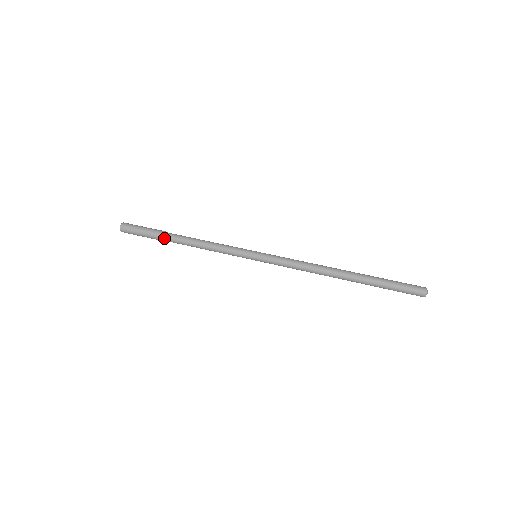
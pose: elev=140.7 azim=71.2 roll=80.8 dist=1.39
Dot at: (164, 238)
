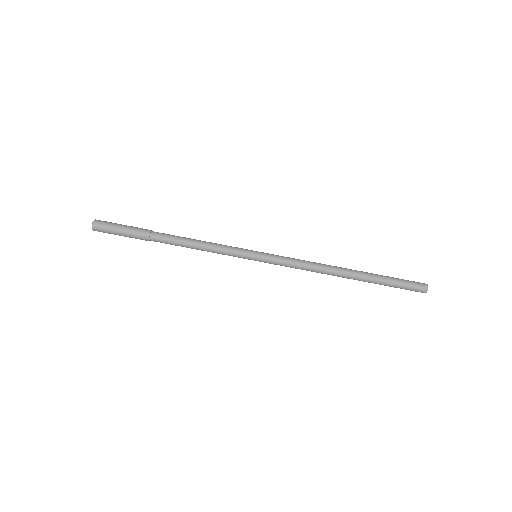
Dot at: (149, 240)
